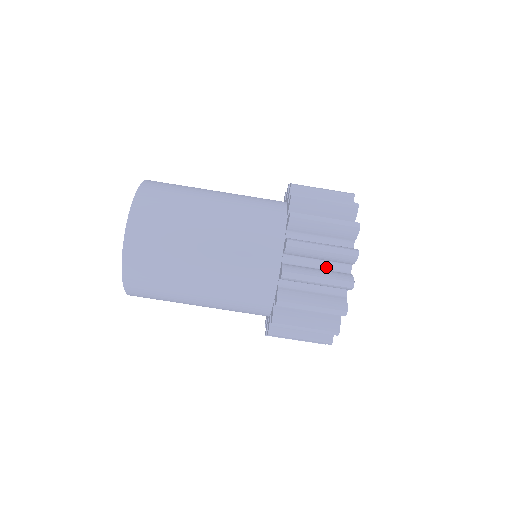
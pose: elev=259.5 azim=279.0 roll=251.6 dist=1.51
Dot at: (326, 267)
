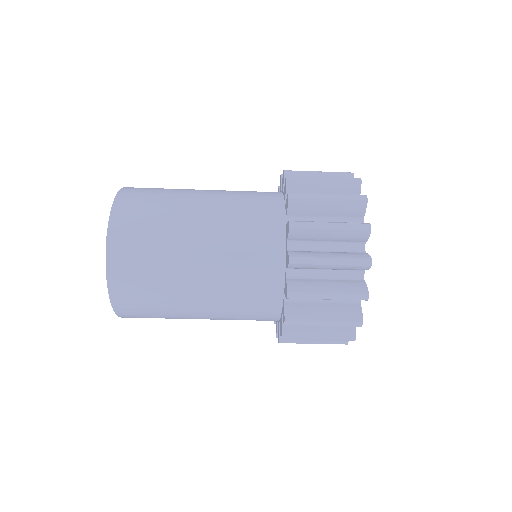
Dot at: occluded
